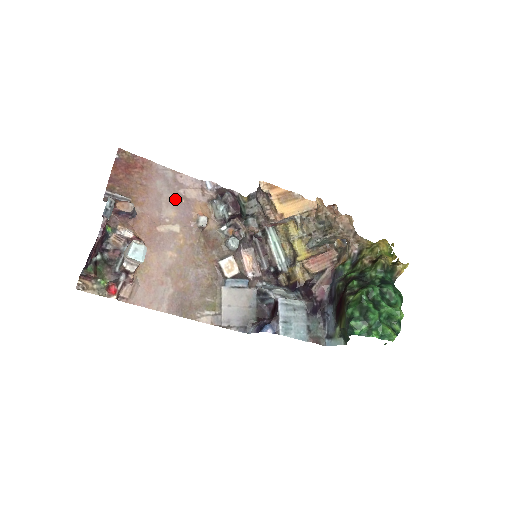
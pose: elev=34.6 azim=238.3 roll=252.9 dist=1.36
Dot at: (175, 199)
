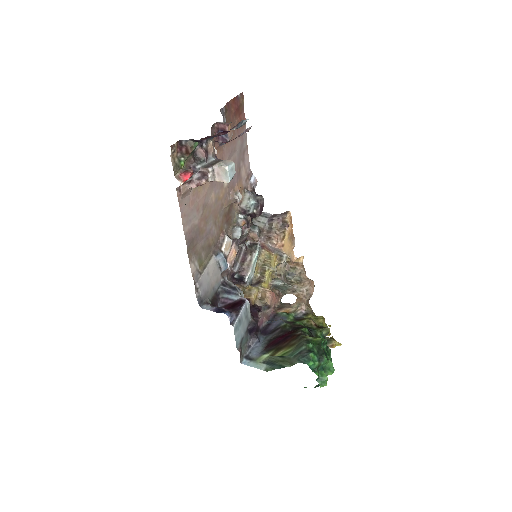
Dot at: (237, 164)
